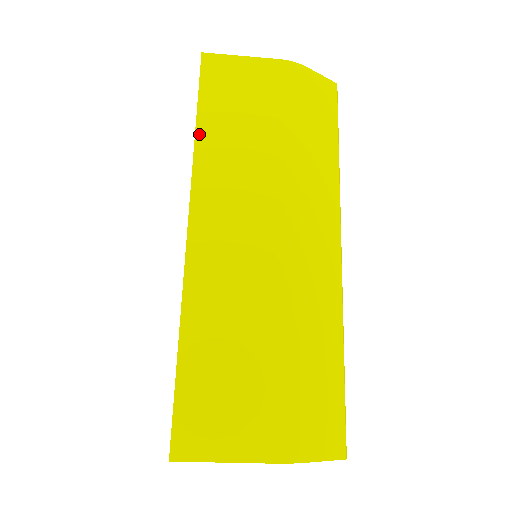
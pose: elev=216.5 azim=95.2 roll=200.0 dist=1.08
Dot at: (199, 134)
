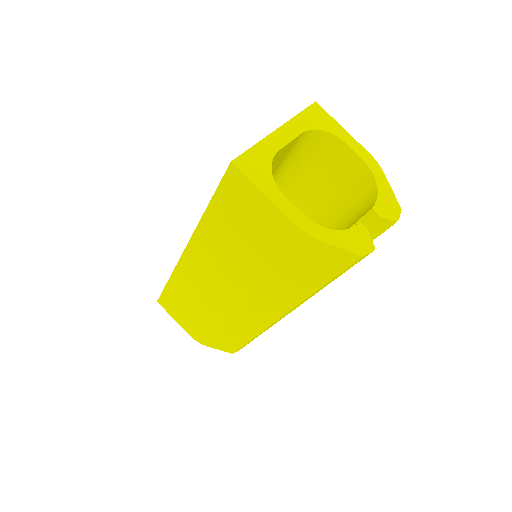
Dot at: occluded
